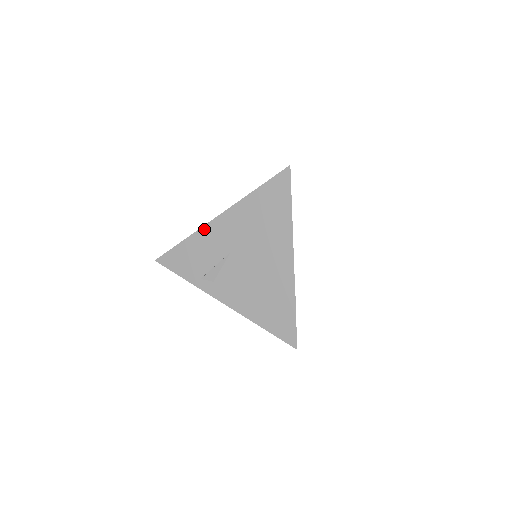
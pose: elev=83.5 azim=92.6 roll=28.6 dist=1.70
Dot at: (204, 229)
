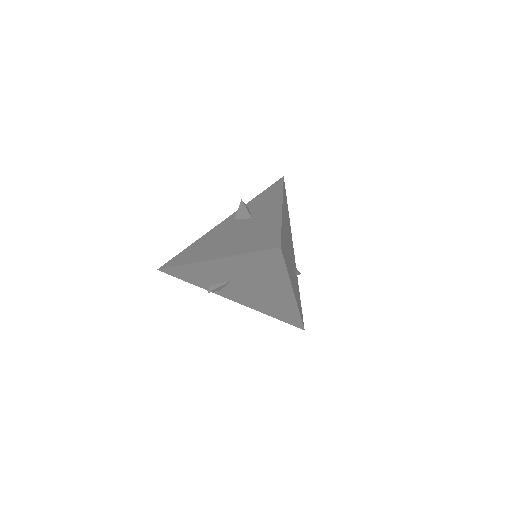
Dot at: (198, 264)
